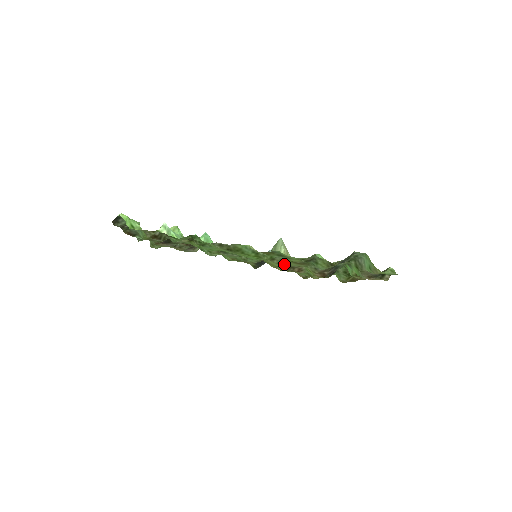
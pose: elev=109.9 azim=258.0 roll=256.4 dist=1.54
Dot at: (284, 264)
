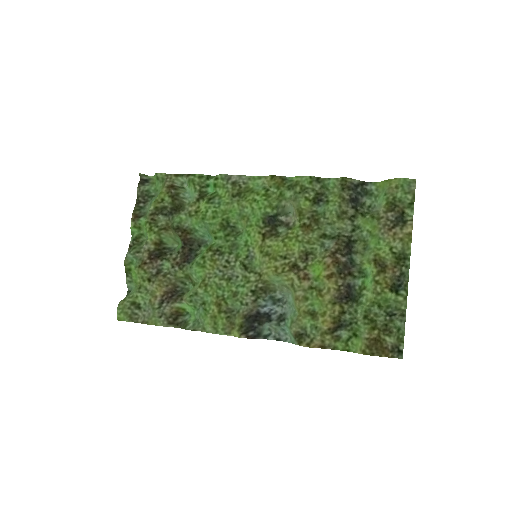
Dot at: (289, 251)
